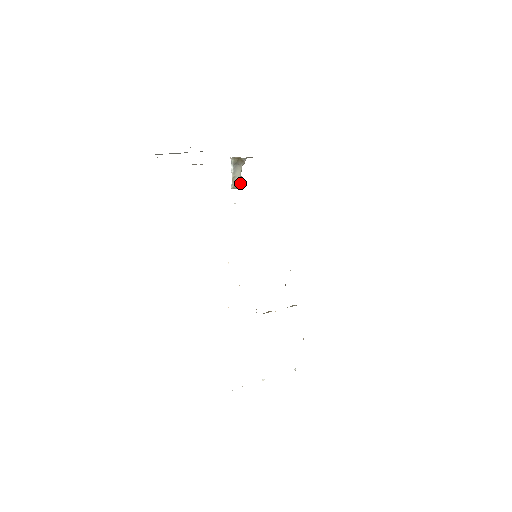
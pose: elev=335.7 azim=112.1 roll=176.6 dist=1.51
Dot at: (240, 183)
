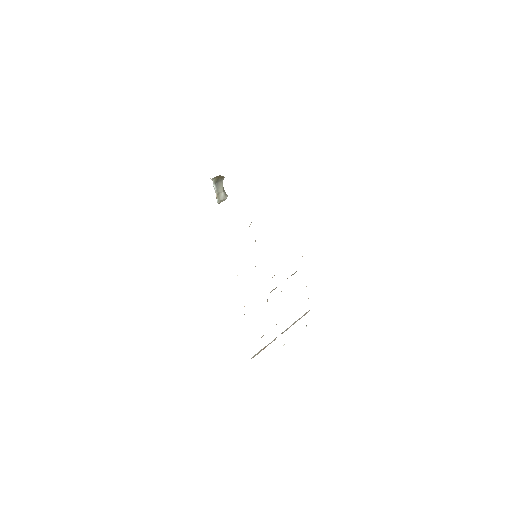
Dot at: (224, 196)
